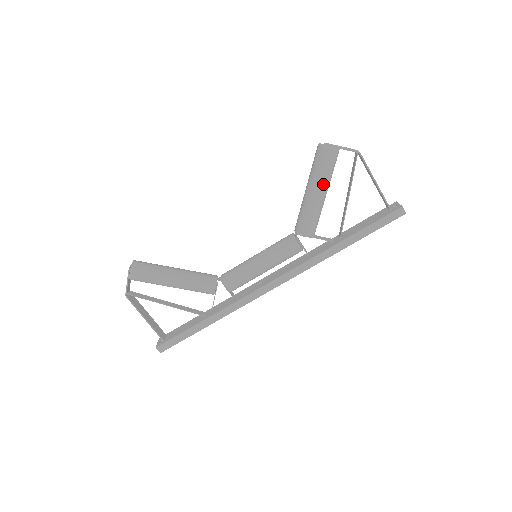
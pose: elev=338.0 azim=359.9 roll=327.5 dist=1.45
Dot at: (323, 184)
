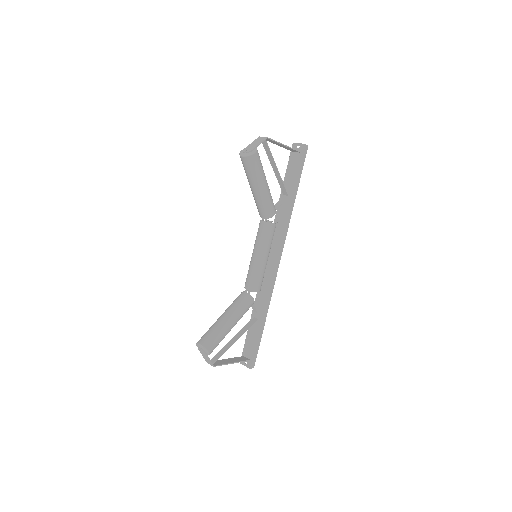
Dot at: (264, 177)
